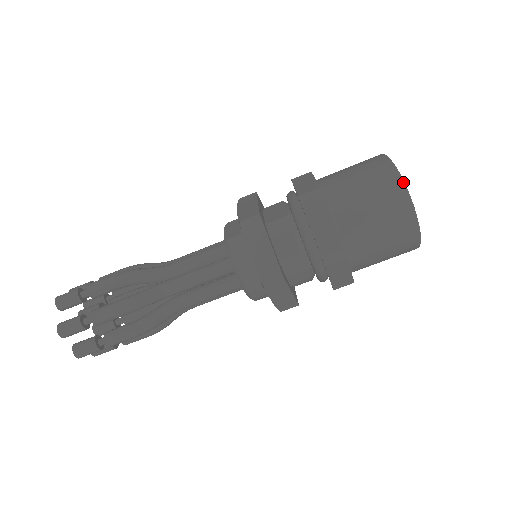
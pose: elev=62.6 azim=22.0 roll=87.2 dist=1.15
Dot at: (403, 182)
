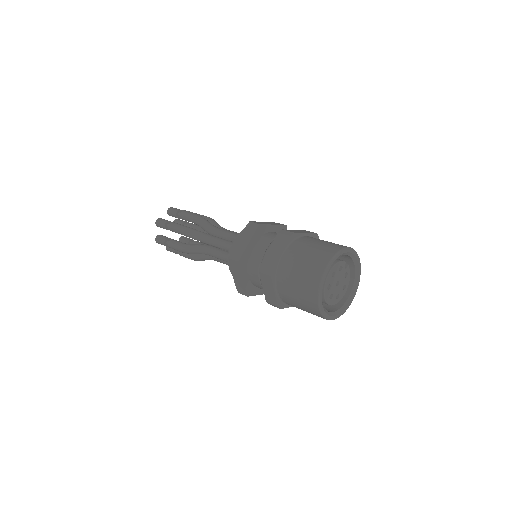
Dot at: (318, 299)
